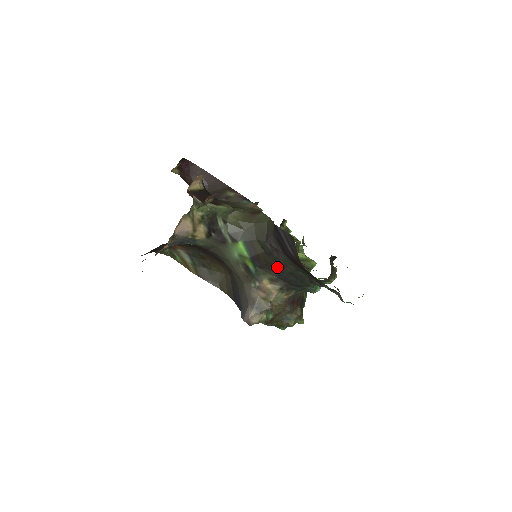
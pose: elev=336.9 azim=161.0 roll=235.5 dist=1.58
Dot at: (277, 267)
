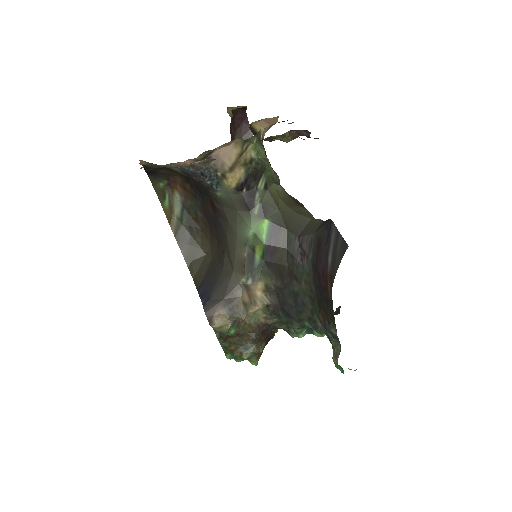
Dot at: (285, 276)
